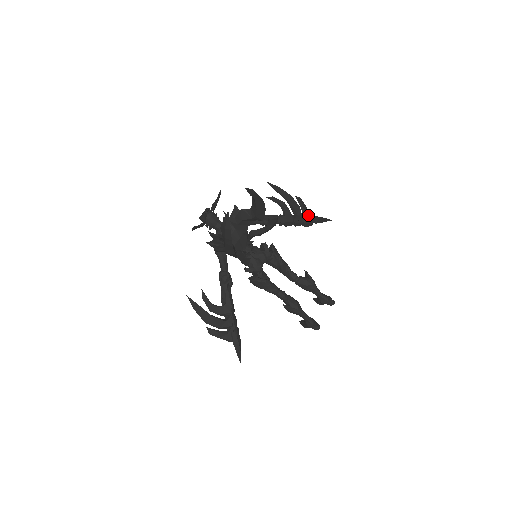
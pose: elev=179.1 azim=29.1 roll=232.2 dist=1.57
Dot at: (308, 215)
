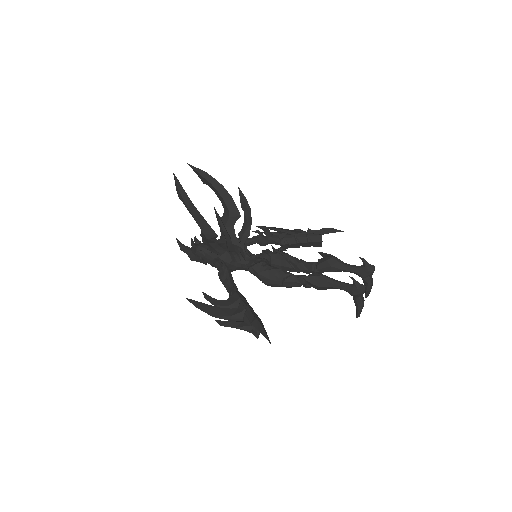
Dot at: occluded
